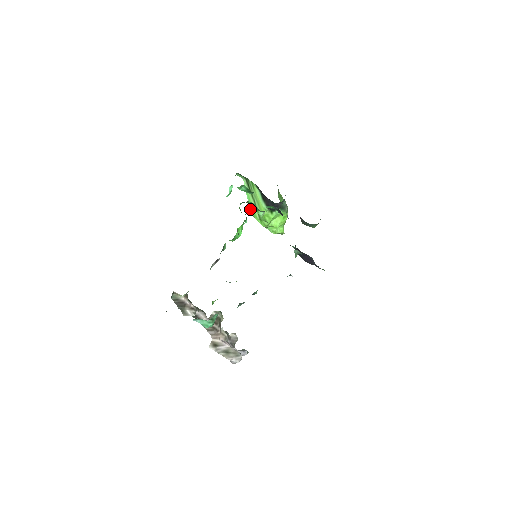
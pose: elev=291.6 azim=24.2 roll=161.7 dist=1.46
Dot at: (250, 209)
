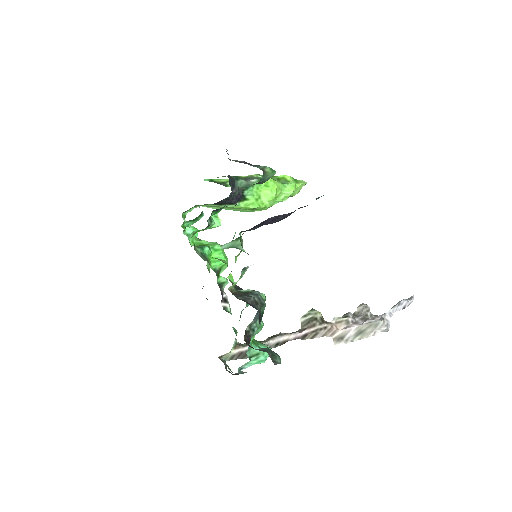
Dot at: occluded
